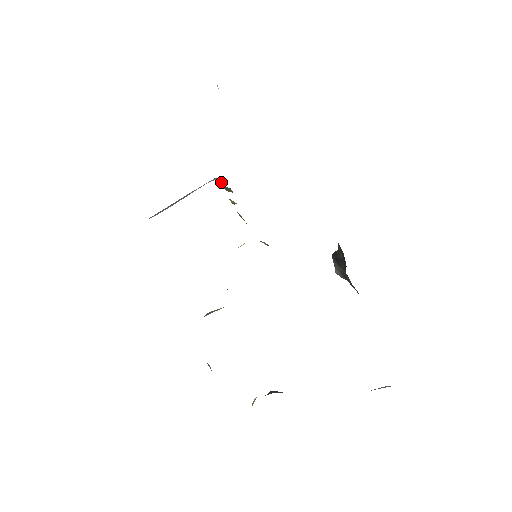
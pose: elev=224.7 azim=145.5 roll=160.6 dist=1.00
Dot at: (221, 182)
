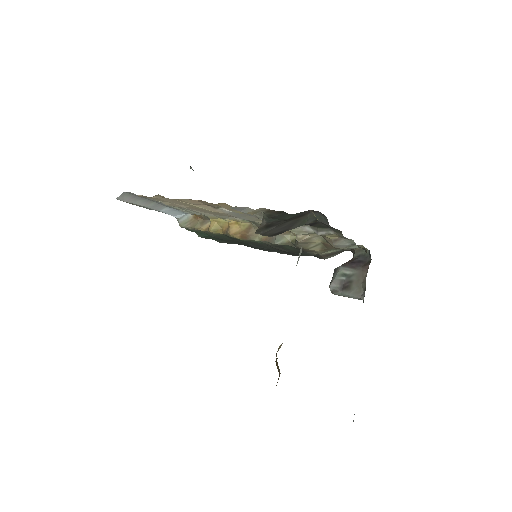
Dot at: (187, 220)
